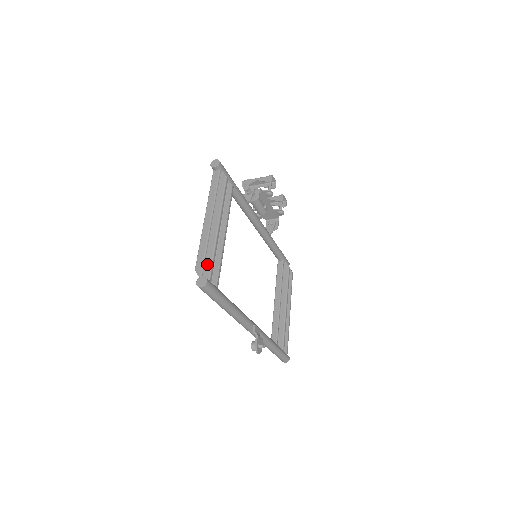
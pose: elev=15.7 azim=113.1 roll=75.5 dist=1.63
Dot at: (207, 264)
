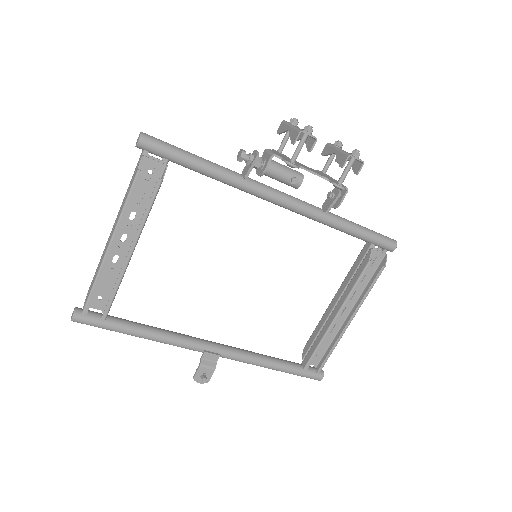
Dot at: (88, 293)
